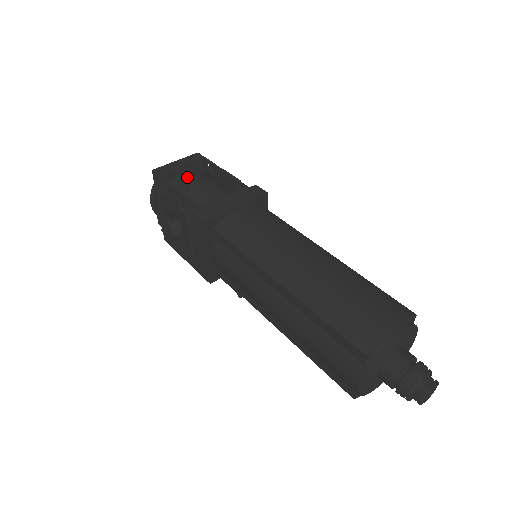
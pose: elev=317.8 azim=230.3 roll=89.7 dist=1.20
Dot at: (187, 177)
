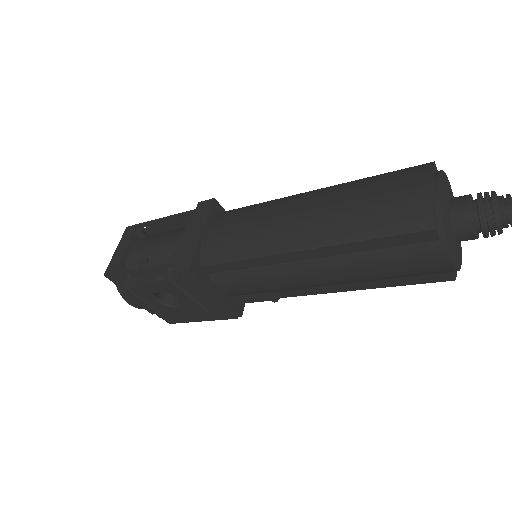
Dot at: (137, 252)
